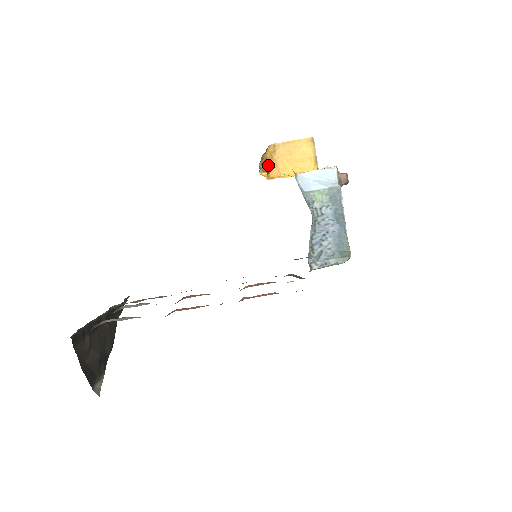
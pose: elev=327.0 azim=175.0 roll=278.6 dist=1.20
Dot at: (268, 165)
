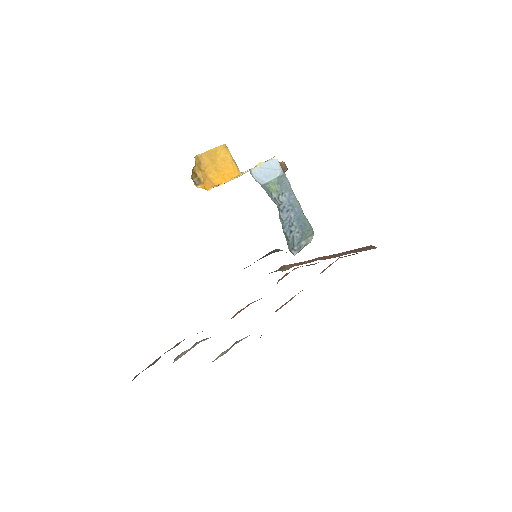
Dot at: (199, 177)
